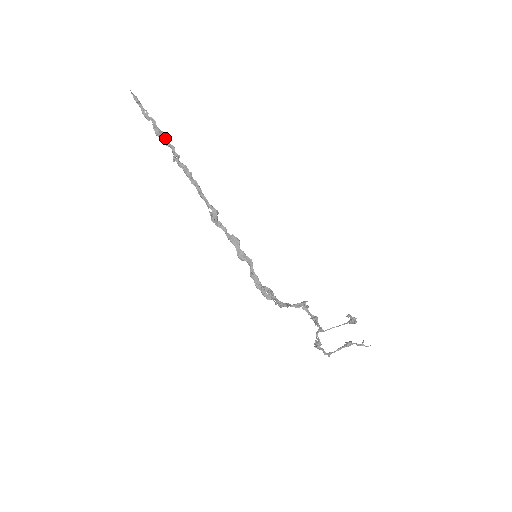
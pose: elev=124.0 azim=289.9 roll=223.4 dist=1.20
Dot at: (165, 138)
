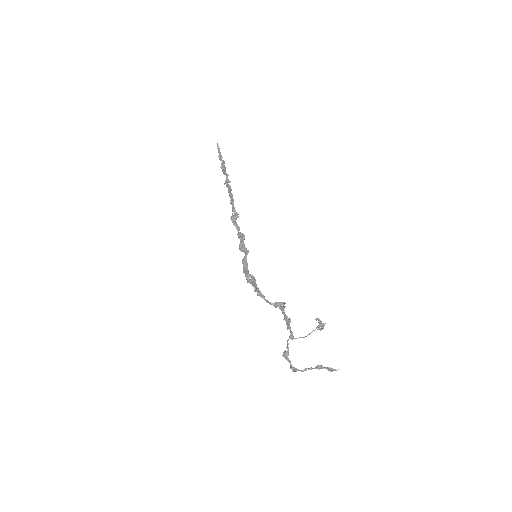
Dot at: occluded
